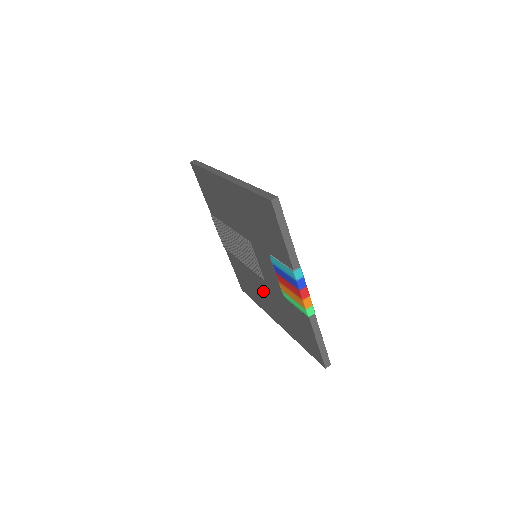
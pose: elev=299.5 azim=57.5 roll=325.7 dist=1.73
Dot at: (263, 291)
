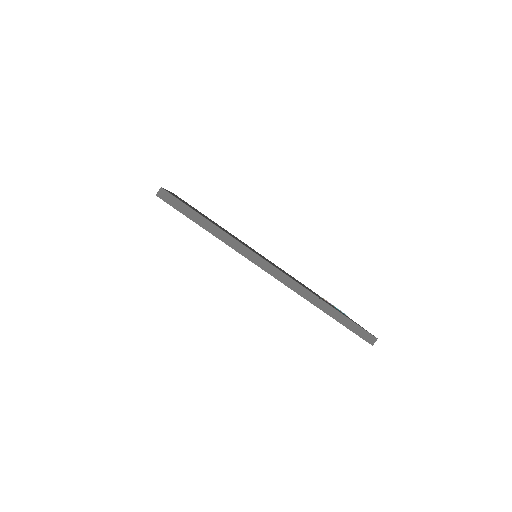
Dot at: occluded
